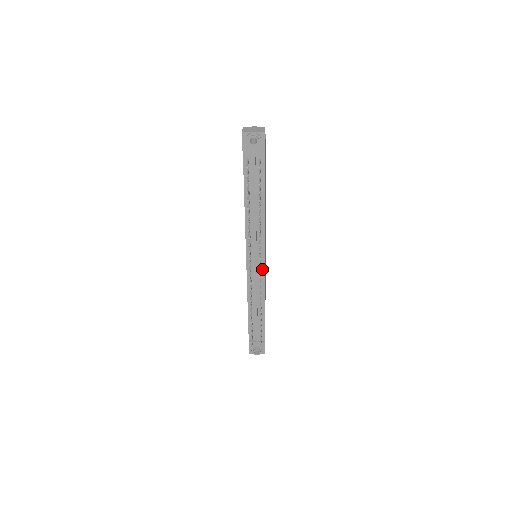
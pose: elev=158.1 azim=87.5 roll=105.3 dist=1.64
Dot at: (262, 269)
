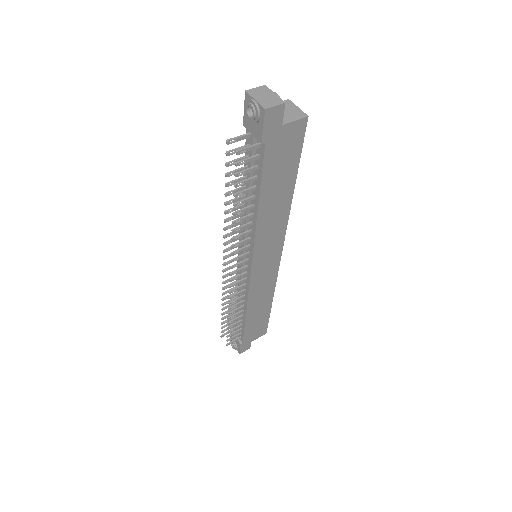
Dot at: (248, 274)
